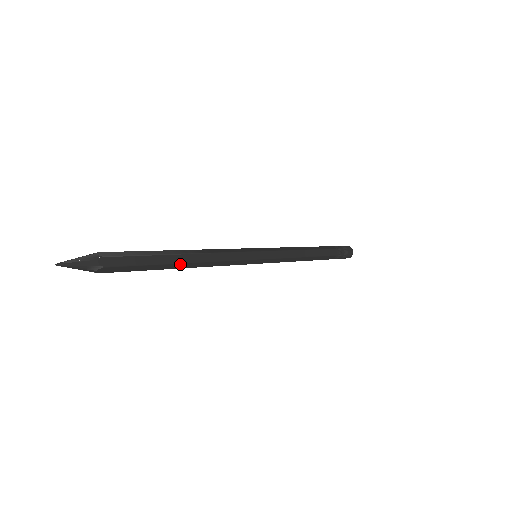
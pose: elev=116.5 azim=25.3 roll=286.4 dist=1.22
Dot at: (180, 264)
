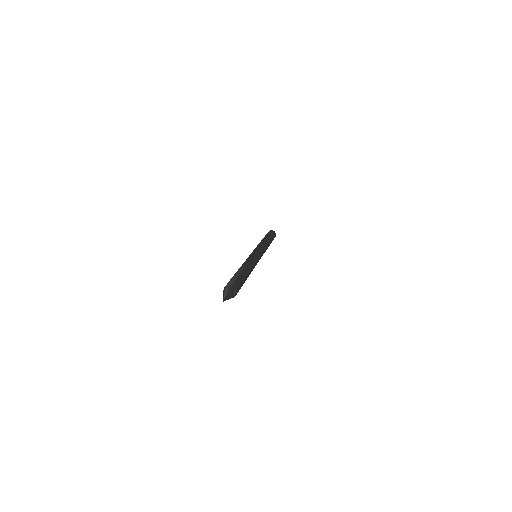
Dot at: (248, 274)
